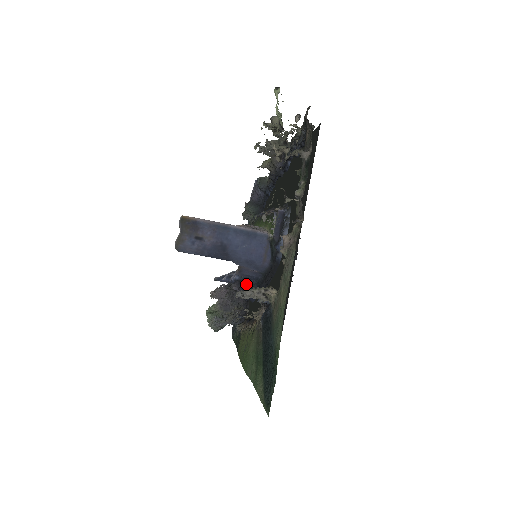
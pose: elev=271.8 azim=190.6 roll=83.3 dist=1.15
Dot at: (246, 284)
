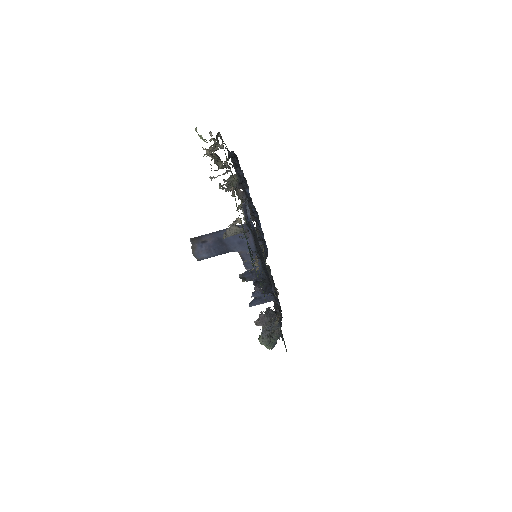
Dot at: (261, 281)
